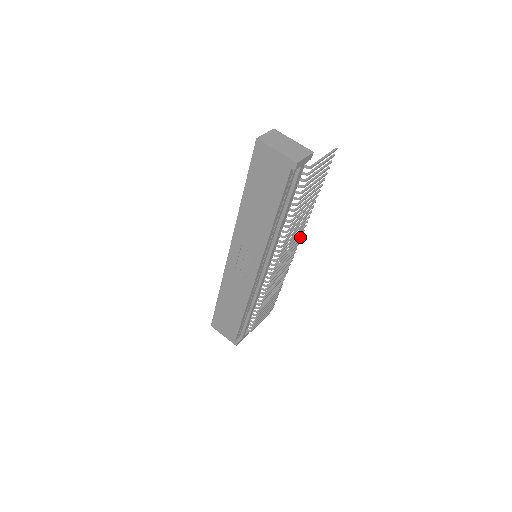
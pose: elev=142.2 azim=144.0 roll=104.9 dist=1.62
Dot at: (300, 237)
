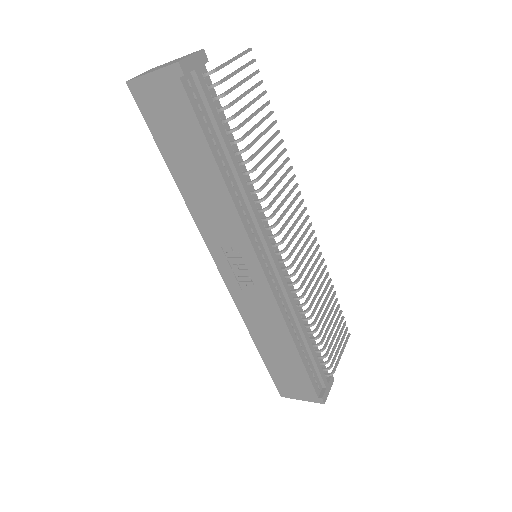
Dot at: (301, 203)
